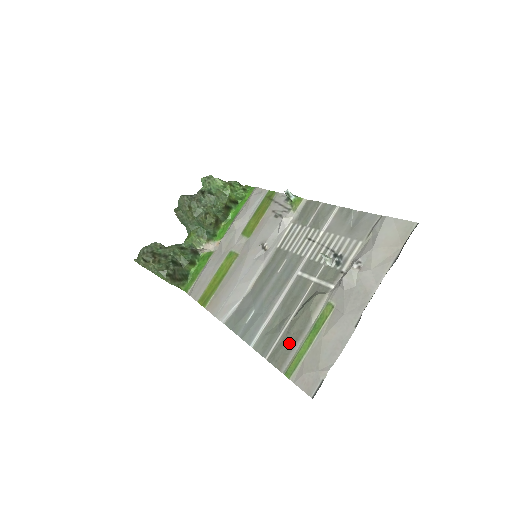
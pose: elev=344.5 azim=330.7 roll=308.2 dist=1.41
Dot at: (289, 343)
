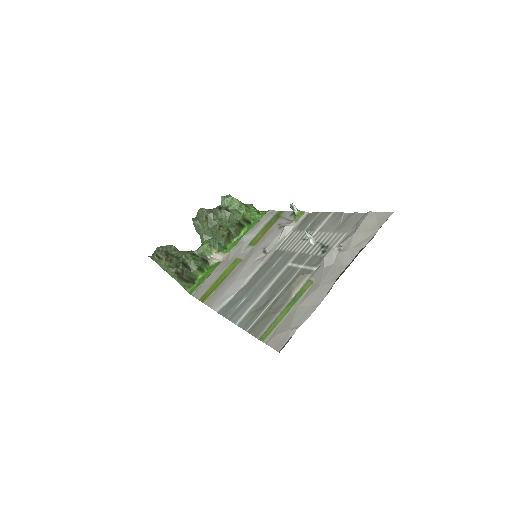
Dot at: (269, 315)
